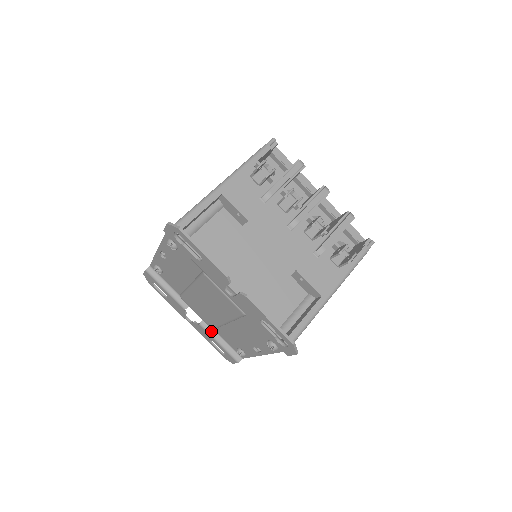
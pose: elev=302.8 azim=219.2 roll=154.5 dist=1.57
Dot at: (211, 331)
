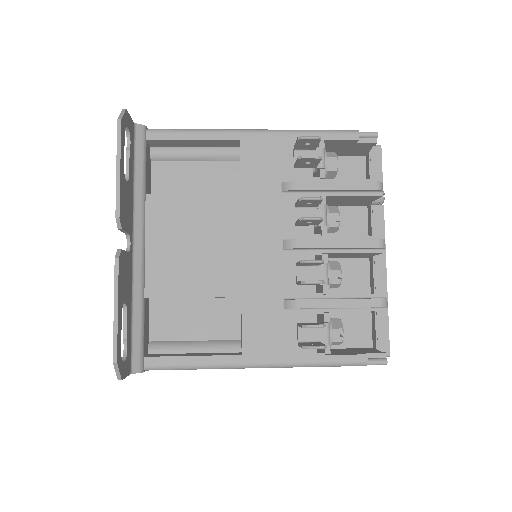
Dot at: occluded
